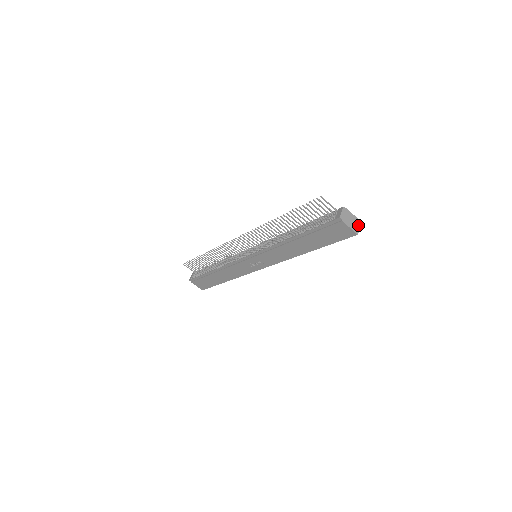
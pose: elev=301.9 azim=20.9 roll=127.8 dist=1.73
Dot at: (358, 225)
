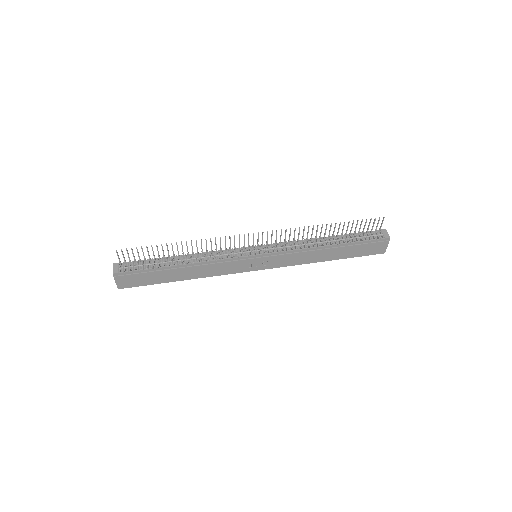
Dot at: occluded
